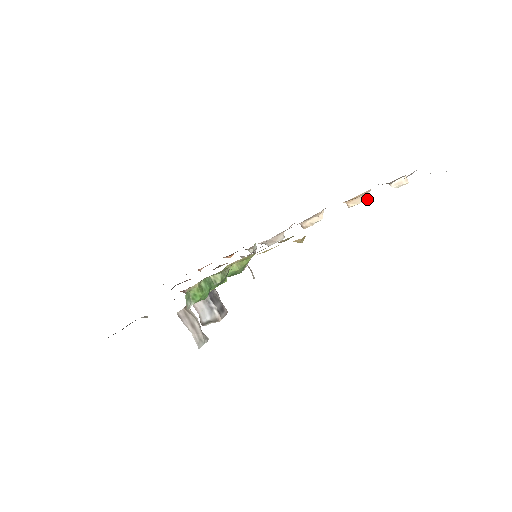
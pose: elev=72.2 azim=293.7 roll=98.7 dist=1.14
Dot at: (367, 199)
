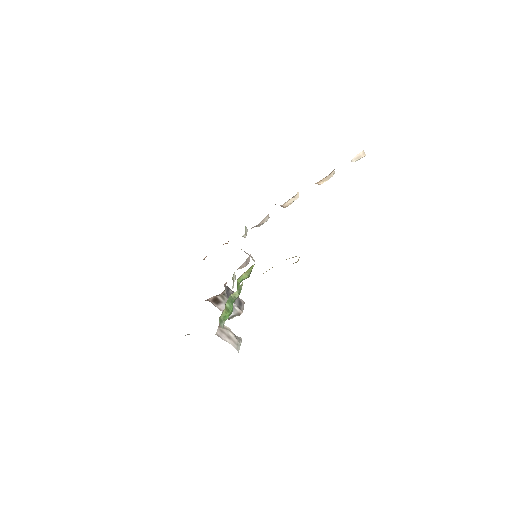
Dot at: occluded
